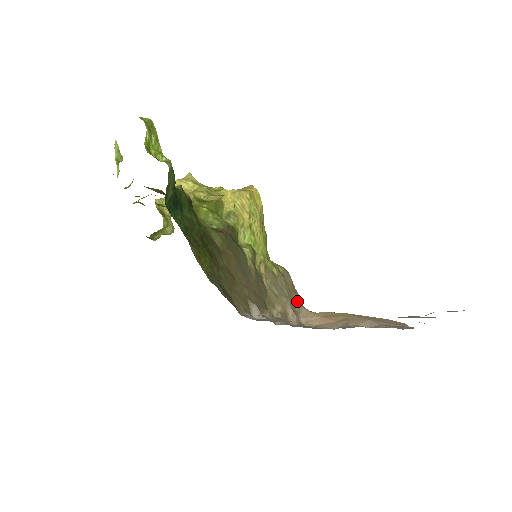
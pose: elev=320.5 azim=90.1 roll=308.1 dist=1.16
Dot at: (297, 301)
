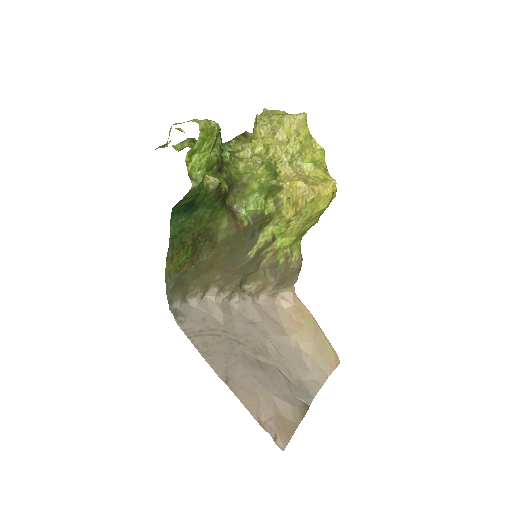
Dot at: (289, 282)
